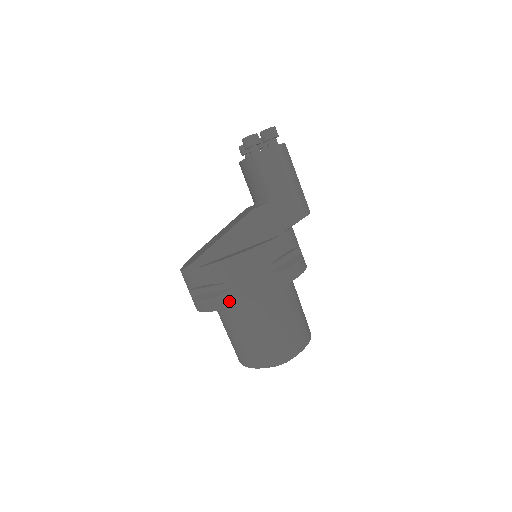
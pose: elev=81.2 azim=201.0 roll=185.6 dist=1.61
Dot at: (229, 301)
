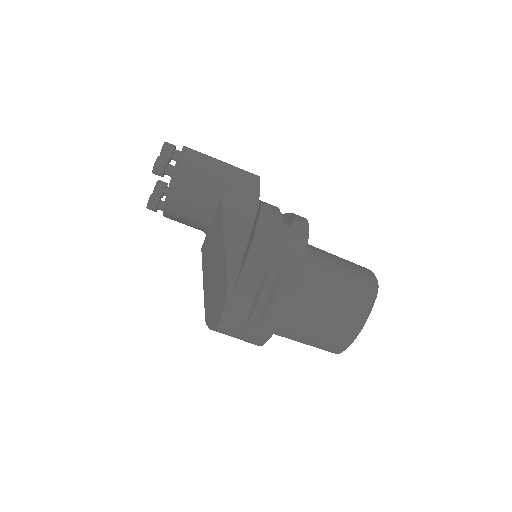
Dot at: (291, 276)
